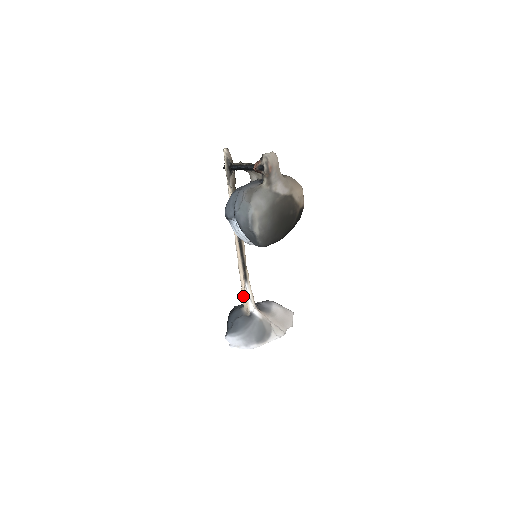
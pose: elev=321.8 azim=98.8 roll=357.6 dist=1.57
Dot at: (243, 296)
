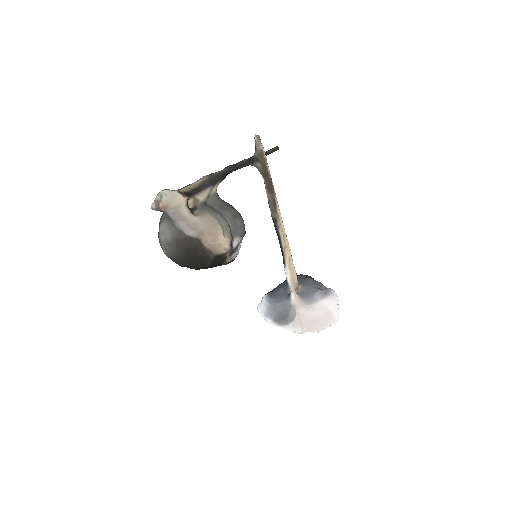
Dot at: occluded
